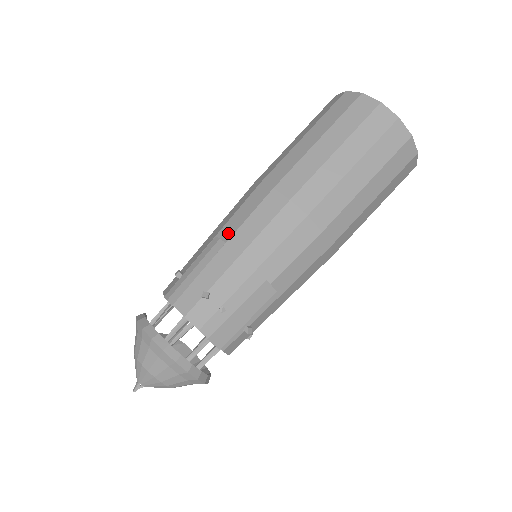
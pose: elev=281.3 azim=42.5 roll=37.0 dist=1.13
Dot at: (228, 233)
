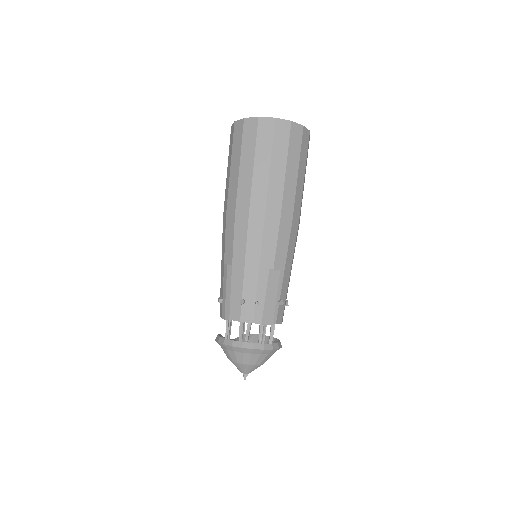
Dot at: (229, 258)
